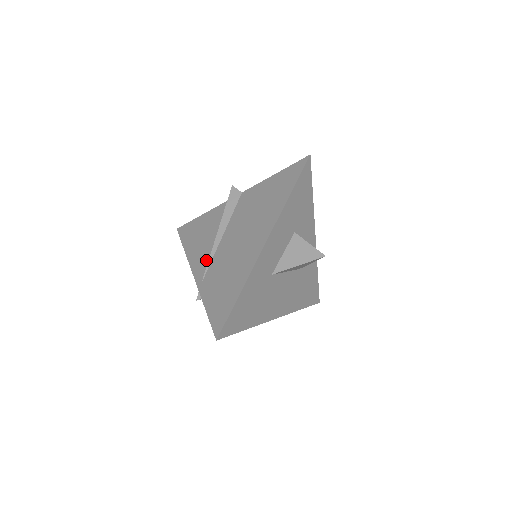
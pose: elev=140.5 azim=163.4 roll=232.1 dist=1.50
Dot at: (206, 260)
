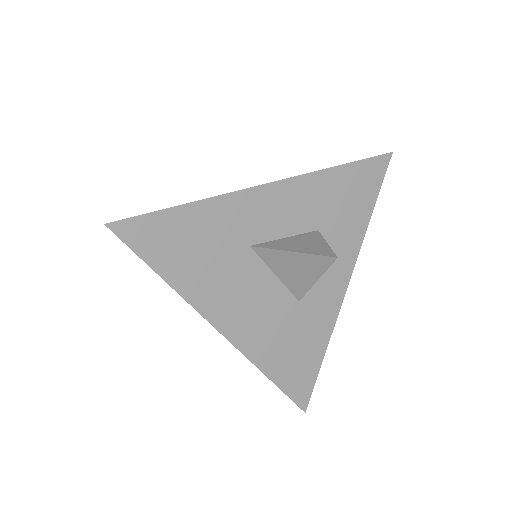
Dot at: occluded
